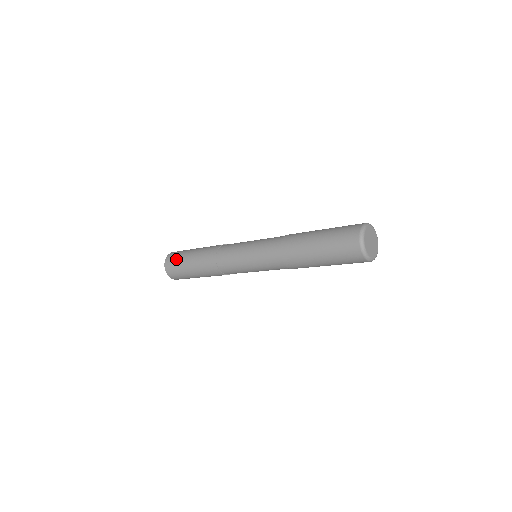
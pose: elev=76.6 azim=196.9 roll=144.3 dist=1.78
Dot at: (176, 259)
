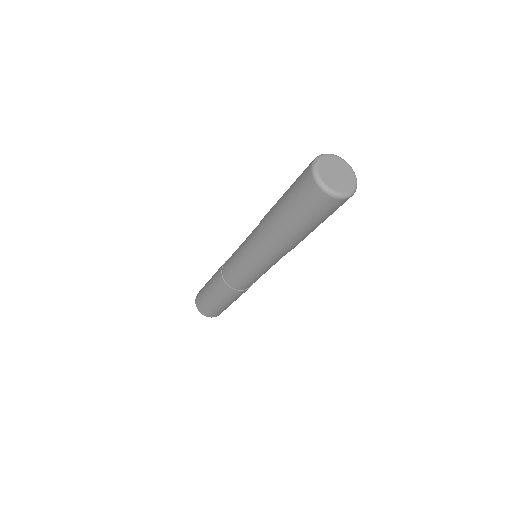
Dot at: (201, 290)
